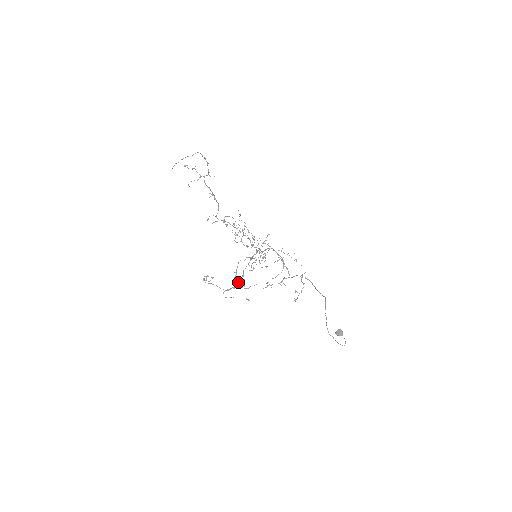
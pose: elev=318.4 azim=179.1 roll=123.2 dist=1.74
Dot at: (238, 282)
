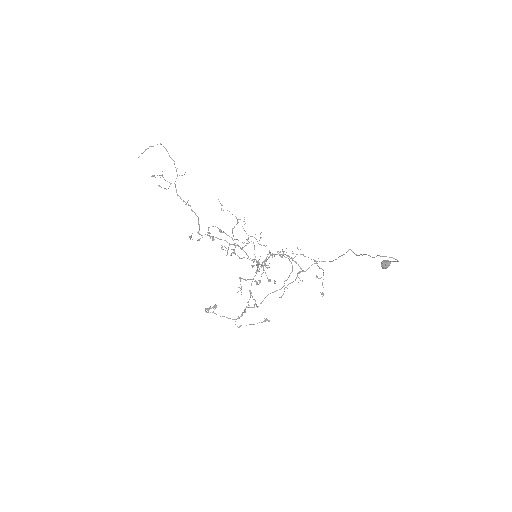
Dot at: occluded
